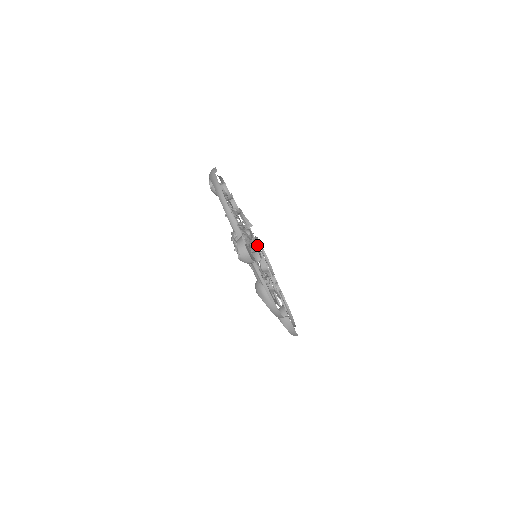
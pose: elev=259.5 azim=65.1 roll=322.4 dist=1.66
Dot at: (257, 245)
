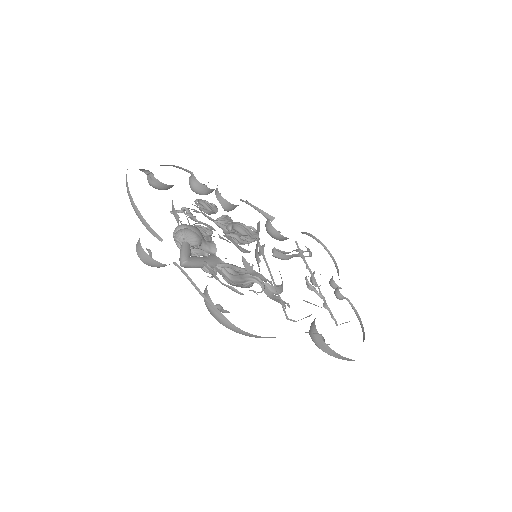
Dot at: (295, 242)
